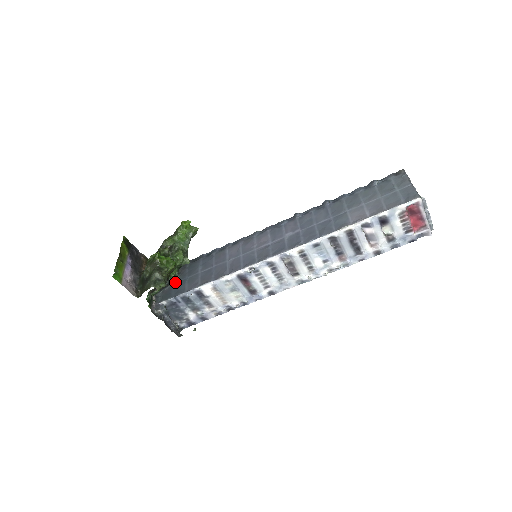
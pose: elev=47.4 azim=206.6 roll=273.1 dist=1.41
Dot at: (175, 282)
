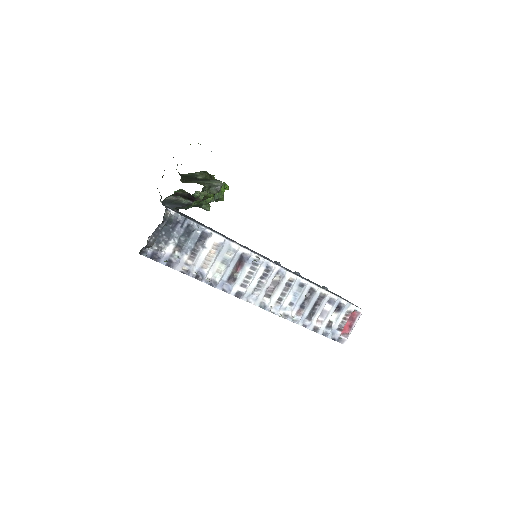
Dot at: (179, 212)
